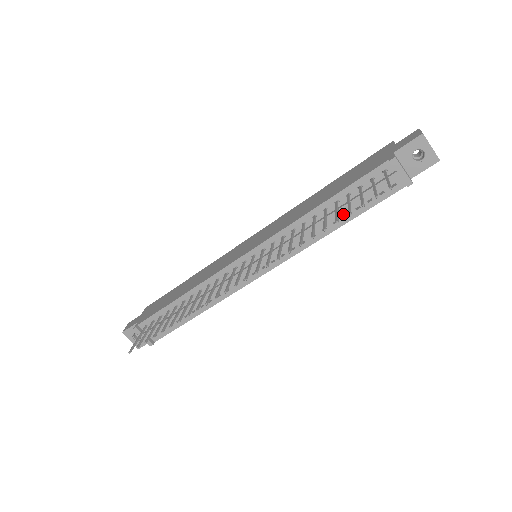
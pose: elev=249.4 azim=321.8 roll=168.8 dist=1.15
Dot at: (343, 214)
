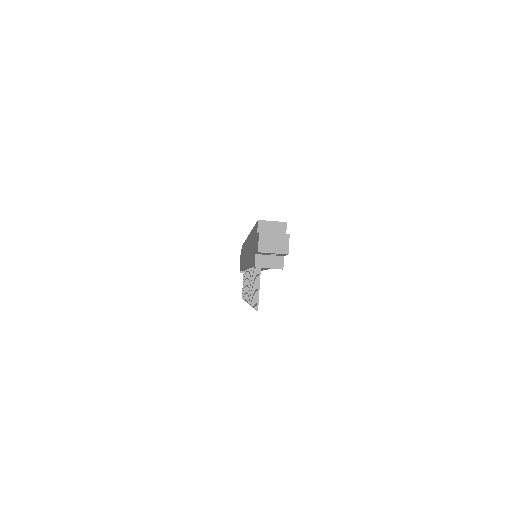
Dot at: occluded
